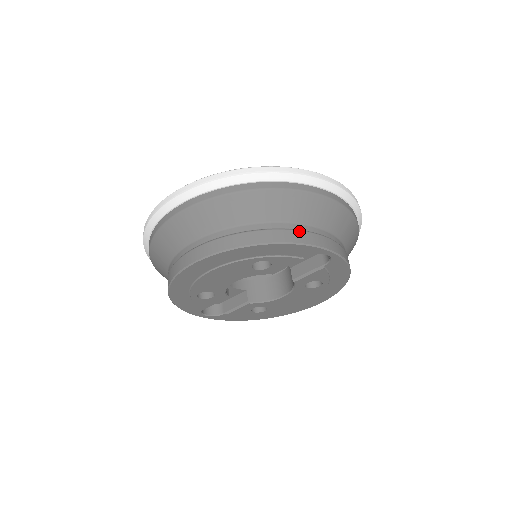
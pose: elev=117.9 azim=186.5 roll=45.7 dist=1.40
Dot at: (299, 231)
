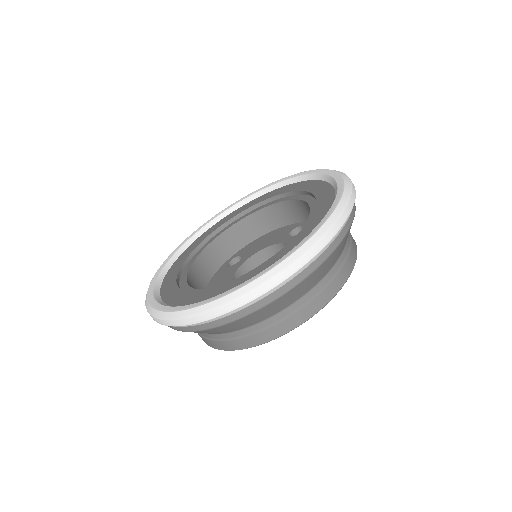
Dot at: (347, 259)
